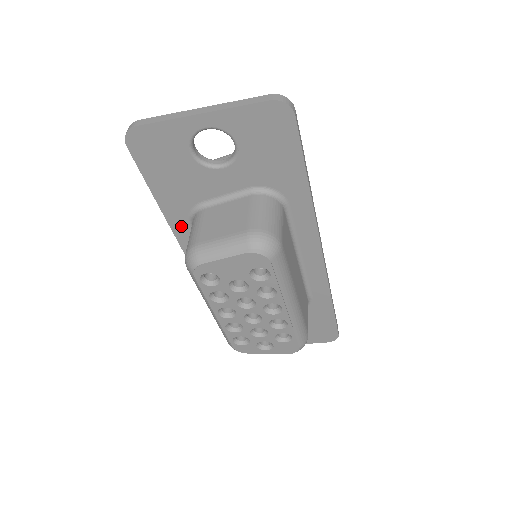
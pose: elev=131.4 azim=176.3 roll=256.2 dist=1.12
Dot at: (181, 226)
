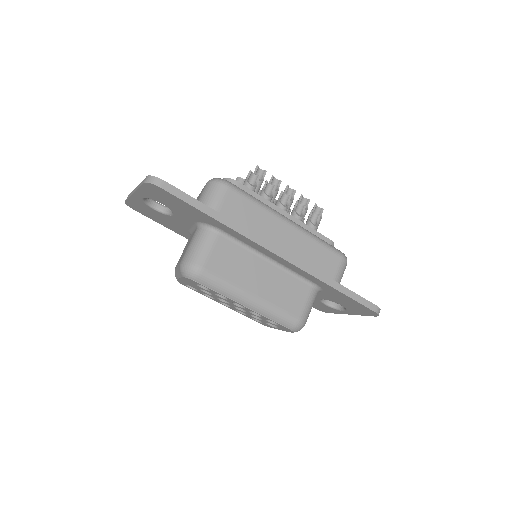
Dot at: occluded
